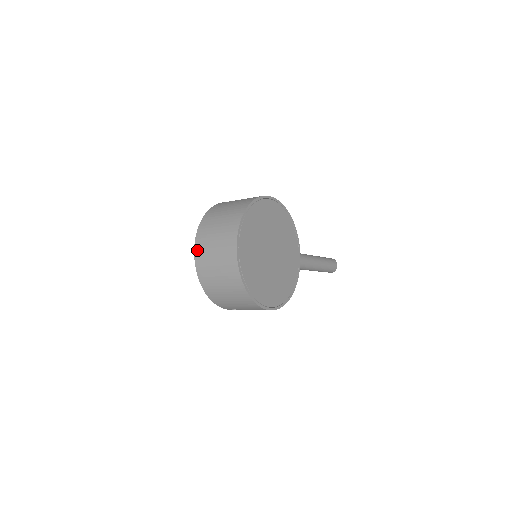
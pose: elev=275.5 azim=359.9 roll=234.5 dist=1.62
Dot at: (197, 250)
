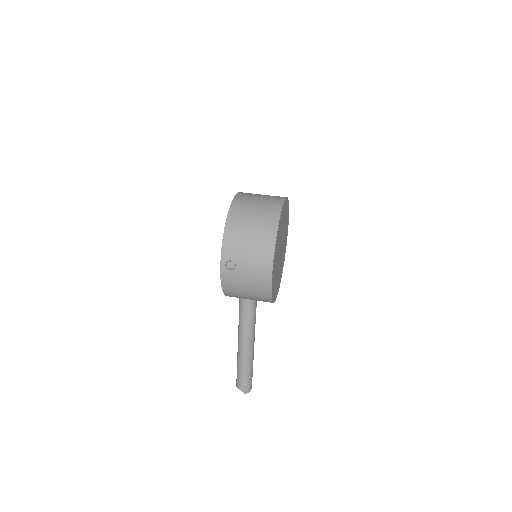
Dot at: (240, 194)
